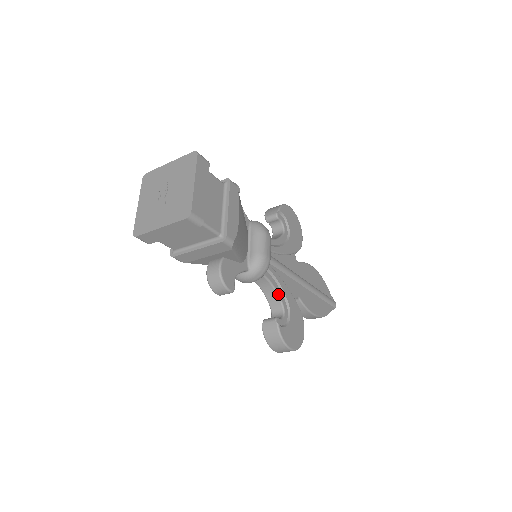
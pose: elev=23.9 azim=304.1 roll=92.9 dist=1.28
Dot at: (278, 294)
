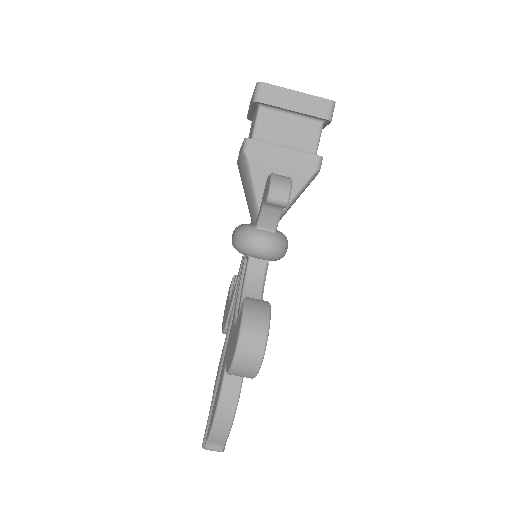
Dot at: occluded
